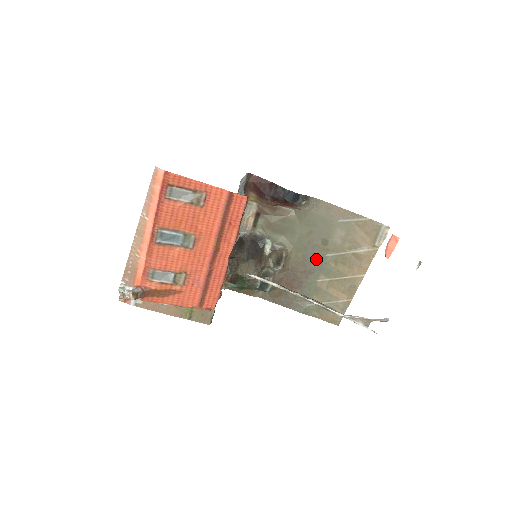
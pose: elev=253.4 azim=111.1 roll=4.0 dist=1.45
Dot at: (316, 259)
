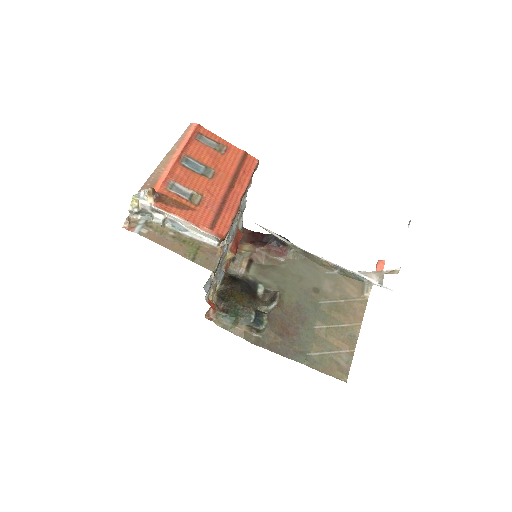
Dot at: (310, 305)
